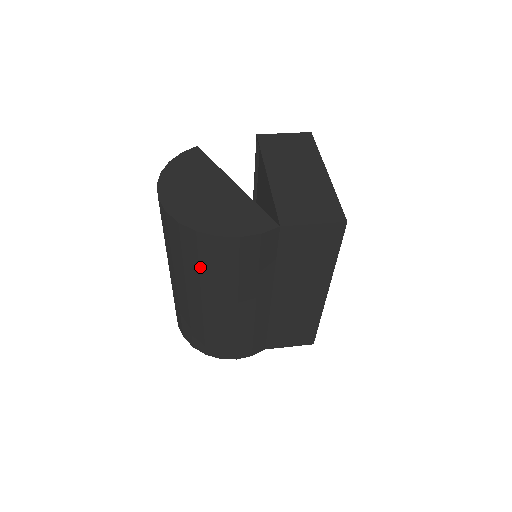
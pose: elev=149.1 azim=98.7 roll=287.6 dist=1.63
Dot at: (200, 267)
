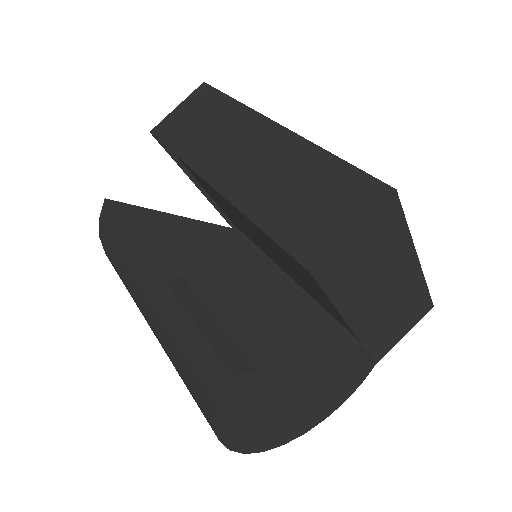
Dot at: occluded
